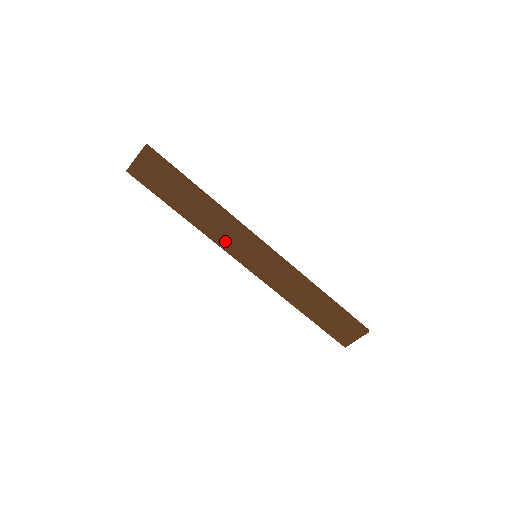
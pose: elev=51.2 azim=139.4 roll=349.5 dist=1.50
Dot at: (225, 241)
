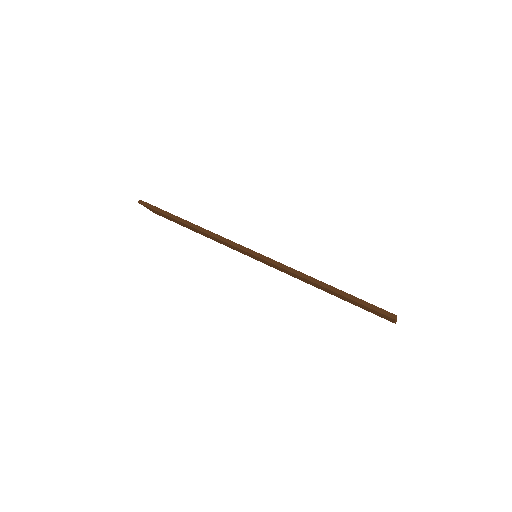
Dot at: (231, 247)
